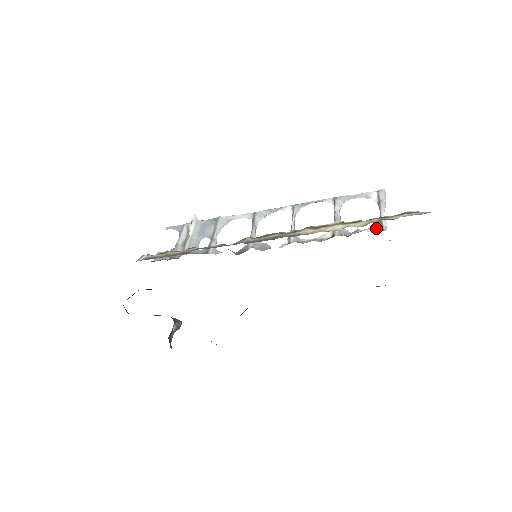
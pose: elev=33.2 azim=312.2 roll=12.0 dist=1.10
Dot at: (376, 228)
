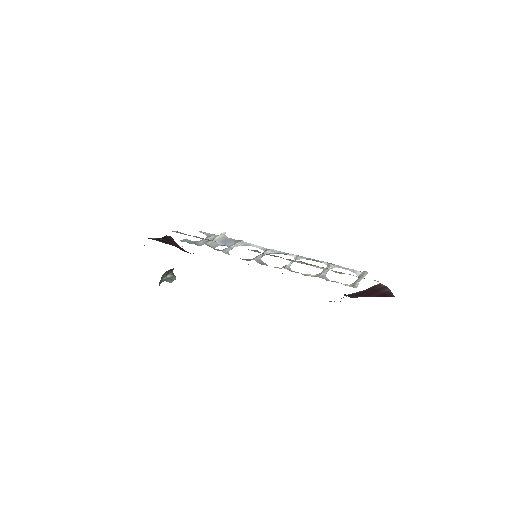
Dot at: (349, 285)
